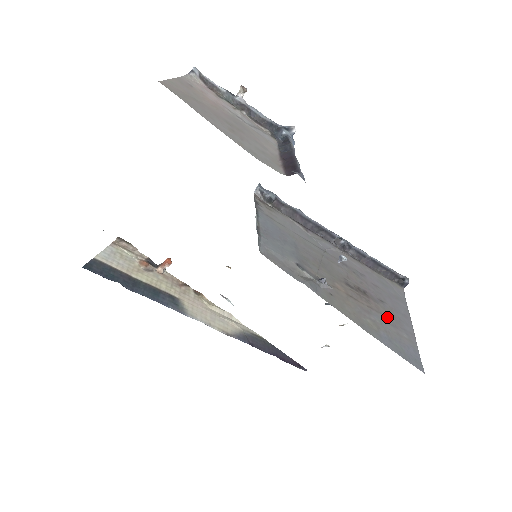
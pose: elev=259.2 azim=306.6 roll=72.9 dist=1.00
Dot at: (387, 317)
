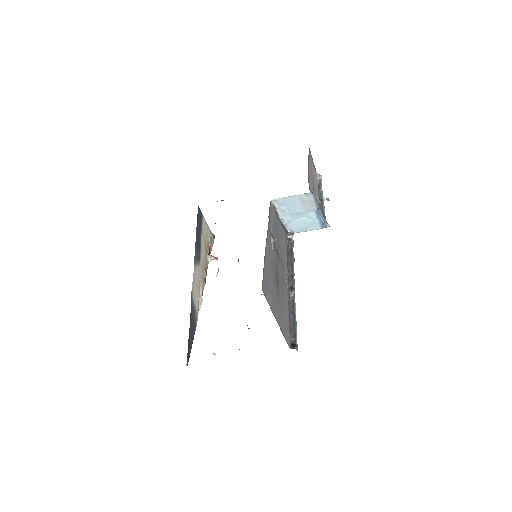
Dot at: (274, 292)
